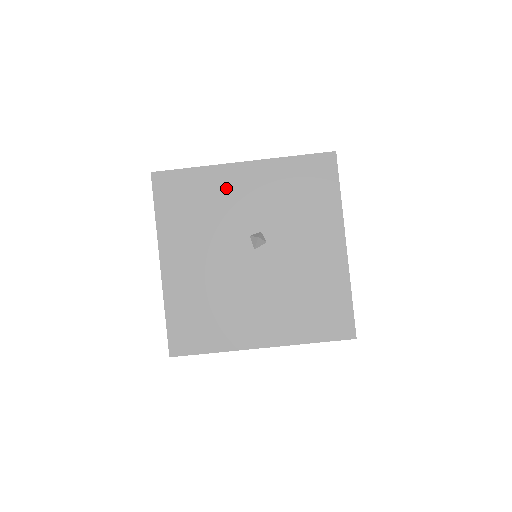
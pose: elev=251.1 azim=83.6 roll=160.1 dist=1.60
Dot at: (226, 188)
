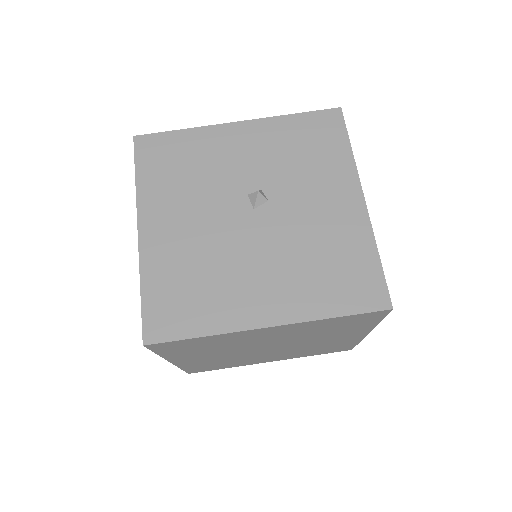
Dot at: (219, 147)
